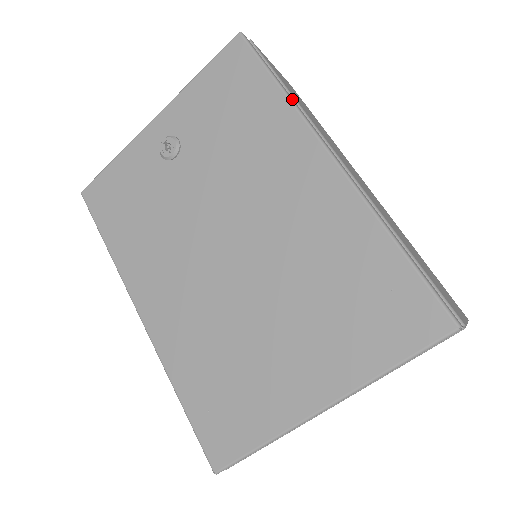
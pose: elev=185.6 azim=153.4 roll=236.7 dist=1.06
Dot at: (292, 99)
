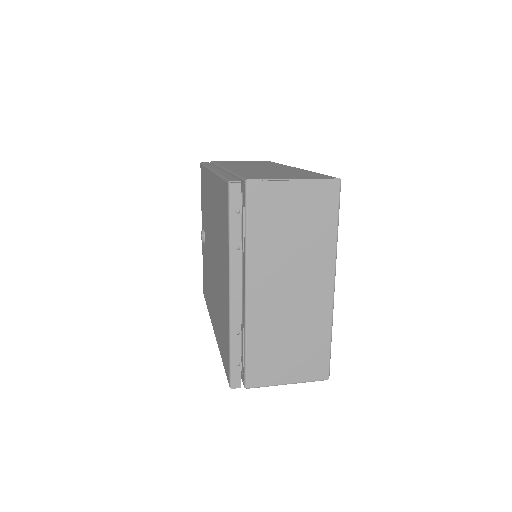
Dot at: occluded
